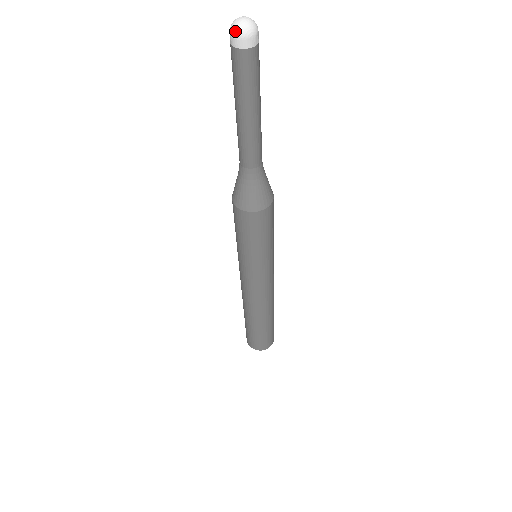
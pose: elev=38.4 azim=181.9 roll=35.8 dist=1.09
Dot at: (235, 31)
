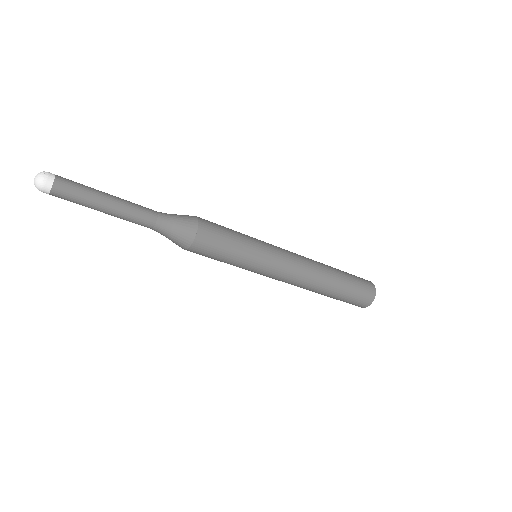
Dot at: (37, 188)
